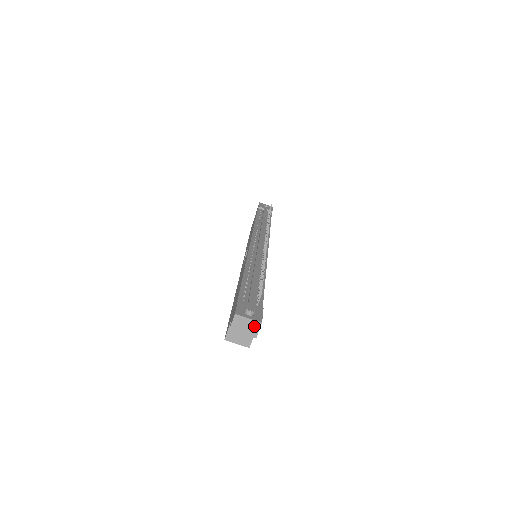
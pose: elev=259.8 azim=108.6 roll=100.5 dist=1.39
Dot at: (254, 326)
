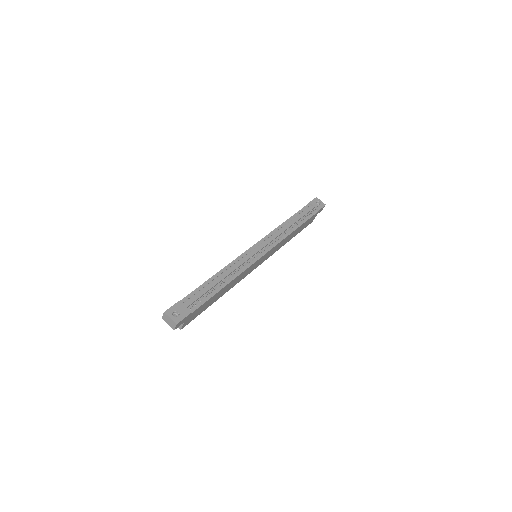
Dot at: (173, 324)
